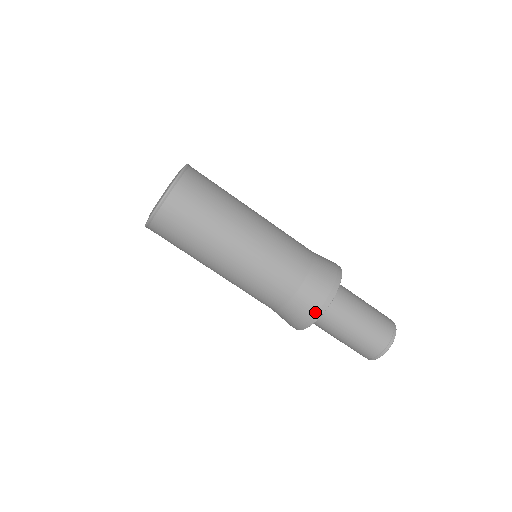
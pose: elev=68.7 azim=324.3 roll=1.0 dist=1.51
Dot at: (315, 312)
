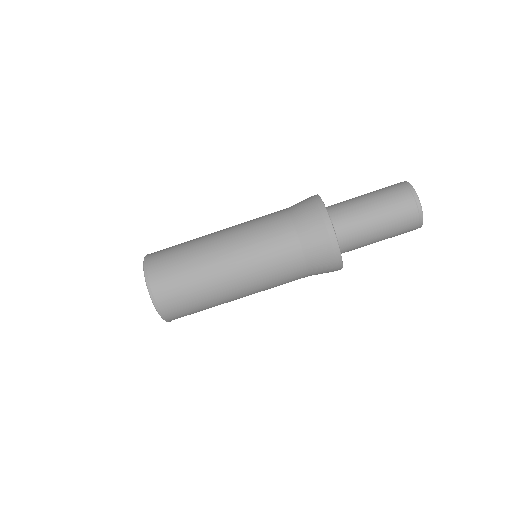
Dot at: (332, 252)
